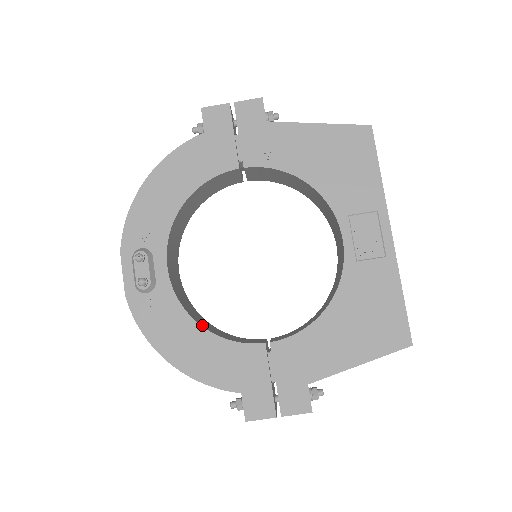
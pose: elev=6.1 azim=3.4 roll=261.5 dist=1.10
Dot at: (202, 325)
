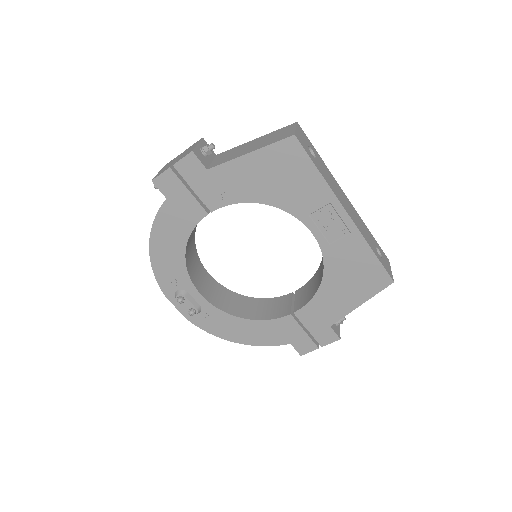
Dot at: (244, 316)
